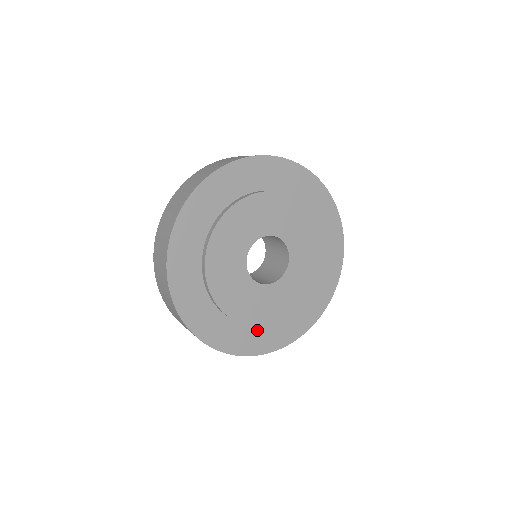
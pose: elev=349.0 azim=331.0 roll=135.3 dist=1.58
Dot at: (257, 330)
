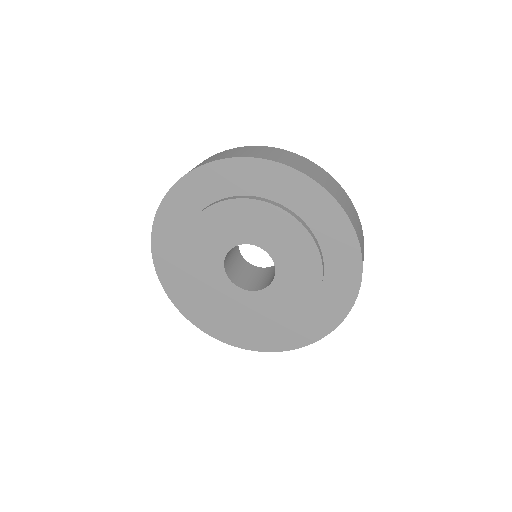
Dot at: (233, 324)
